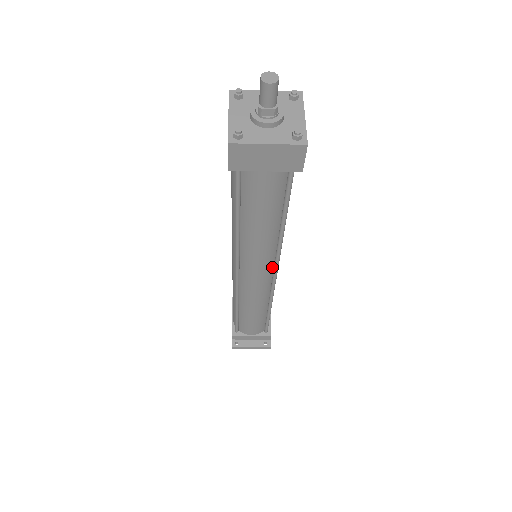
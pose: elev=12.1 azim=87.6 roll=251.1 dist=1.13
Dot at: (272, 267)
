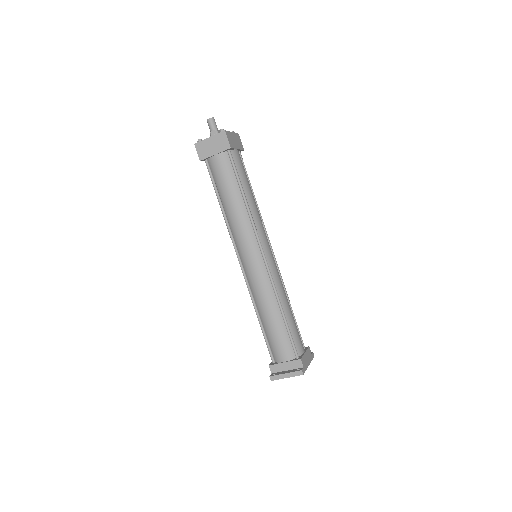
Dot at: (259, 249)
